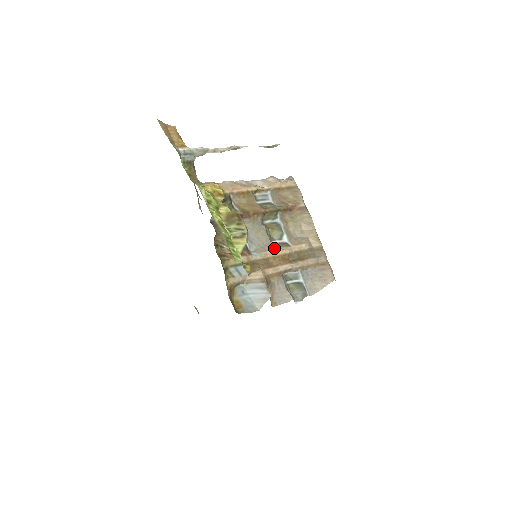
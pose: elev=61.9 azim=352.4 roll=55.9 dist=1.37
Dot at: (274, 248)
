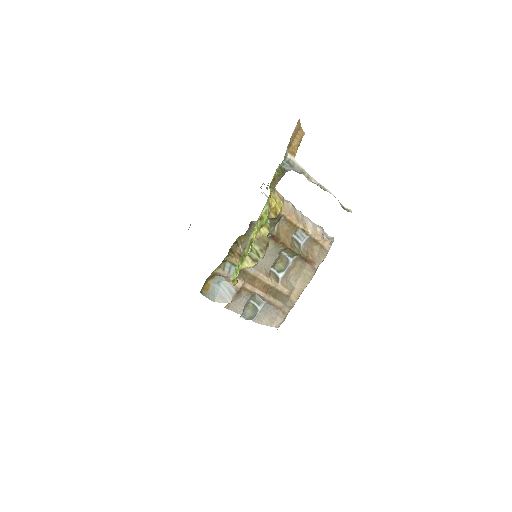
Dot at: (268, 275)
